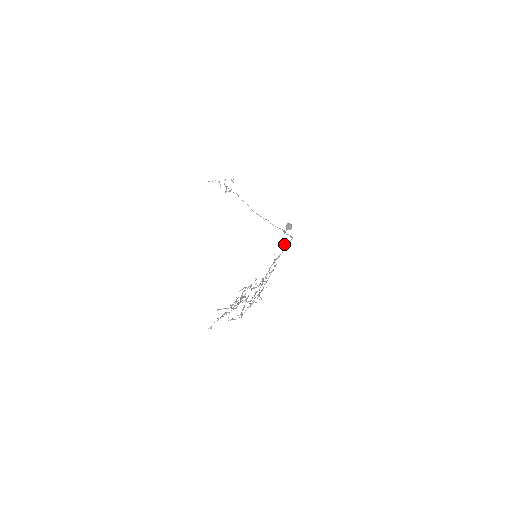
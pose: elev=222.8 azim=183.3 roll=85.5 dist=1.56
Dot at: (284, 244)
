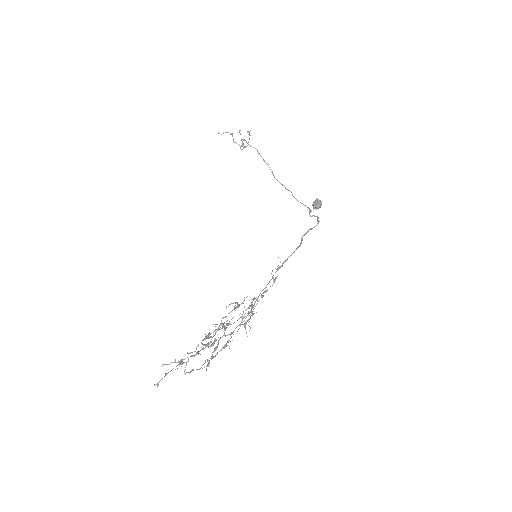
Dot at: occluded
